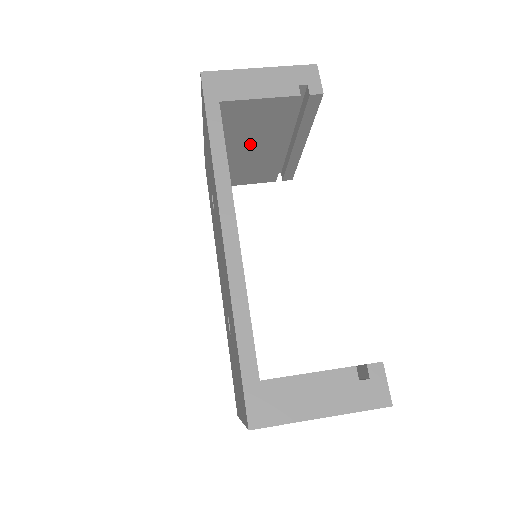
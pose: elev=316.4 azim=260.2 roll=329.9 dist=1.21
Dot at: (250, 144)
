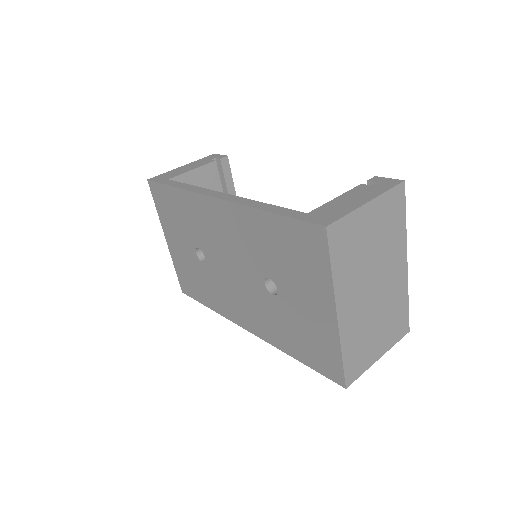
Dot at: occluded
